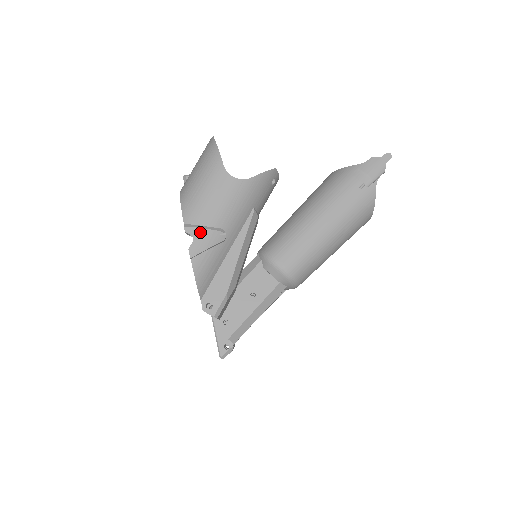
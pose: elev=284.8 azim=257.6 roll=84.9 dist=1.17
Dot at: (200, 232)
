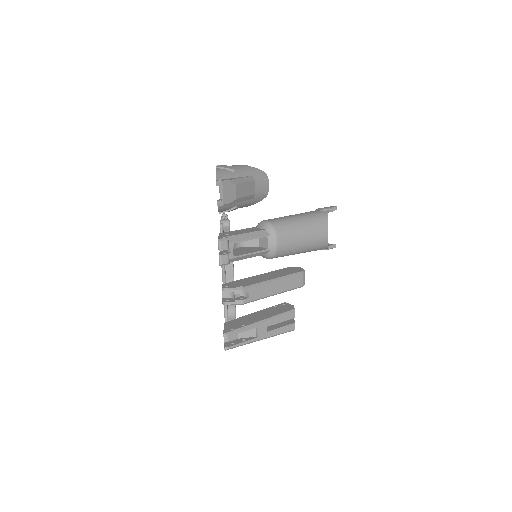
Dot at: (224, 165)
